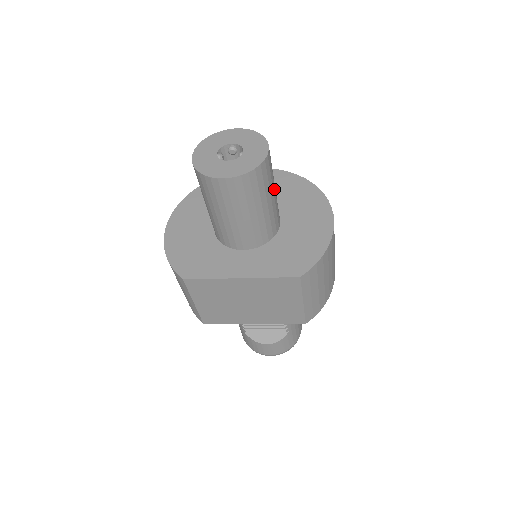
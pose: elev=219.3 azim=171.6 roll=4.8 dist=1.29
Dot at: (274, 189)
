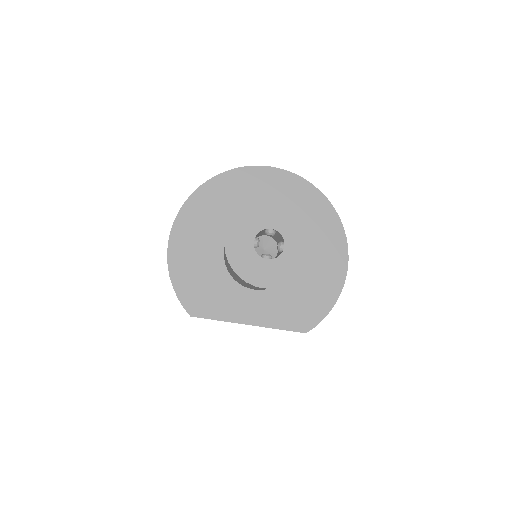
Dot at: occluded
